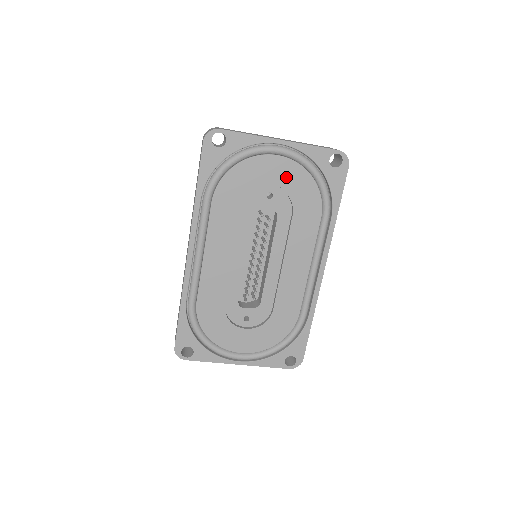
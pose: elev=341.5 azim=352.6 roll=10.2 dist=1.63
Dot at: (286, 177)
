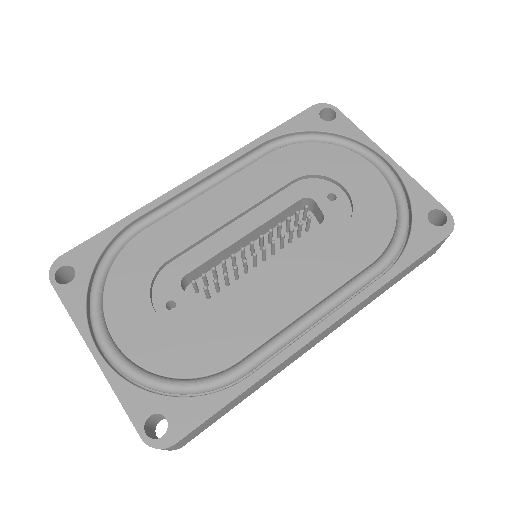
Dot at: (366, 190)
